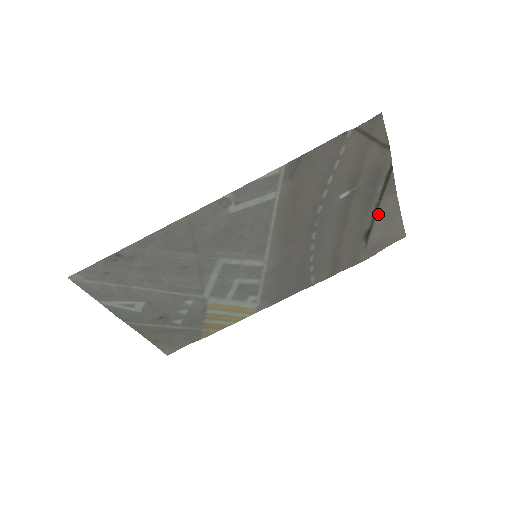
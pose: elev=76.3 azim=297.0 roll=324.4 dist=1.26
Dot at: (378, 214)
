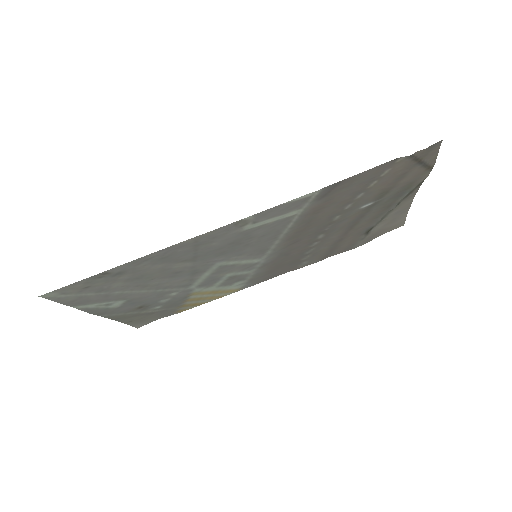
Dot at: (389, 214)
